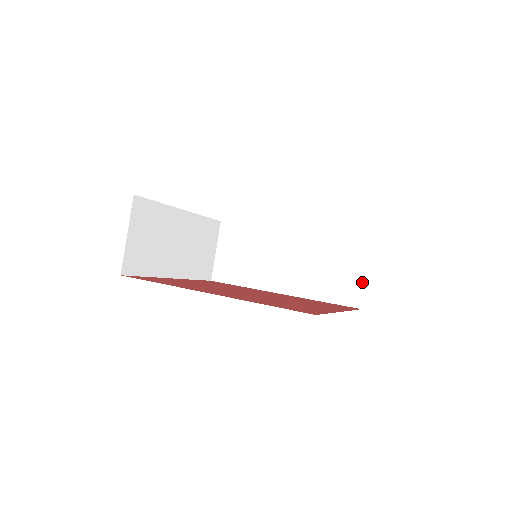
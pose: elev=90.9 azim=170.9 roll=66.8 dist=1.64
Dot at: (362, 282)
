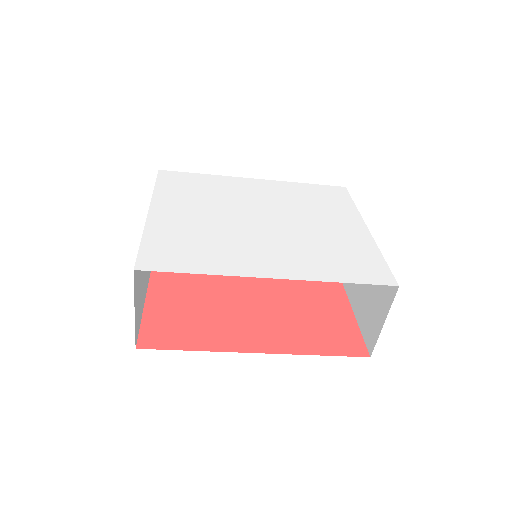
Dot at: occluded
